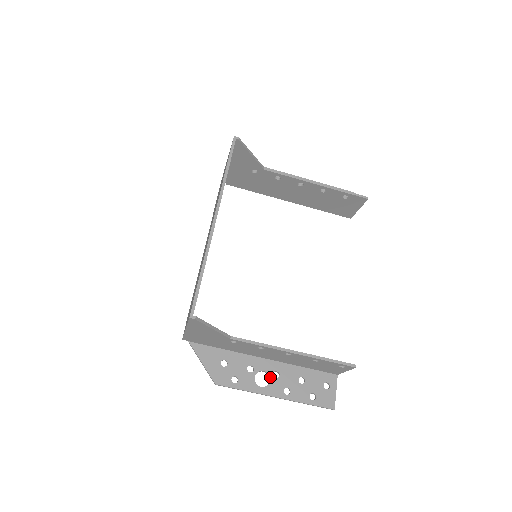
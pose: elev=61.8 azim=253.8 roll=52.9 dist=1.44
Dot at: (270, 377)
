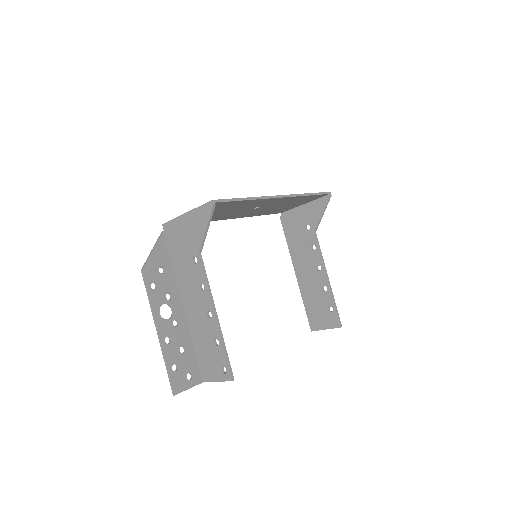
Dot at: (171, 318)
